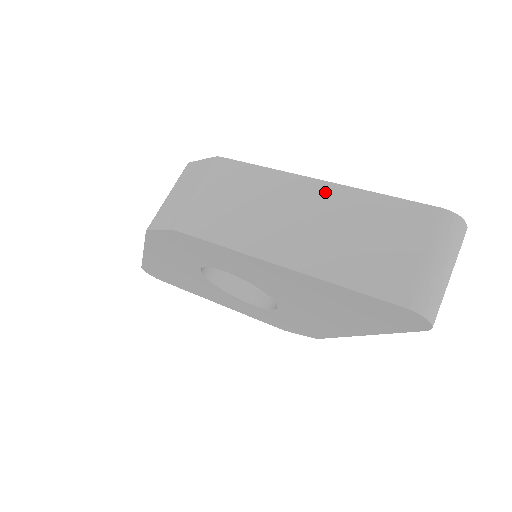
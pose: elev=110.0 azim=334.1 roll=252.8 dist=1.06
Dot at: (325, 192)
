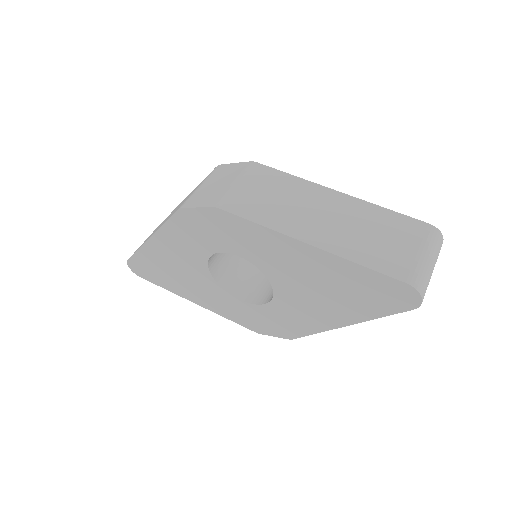
Dot at: (343, 200)
